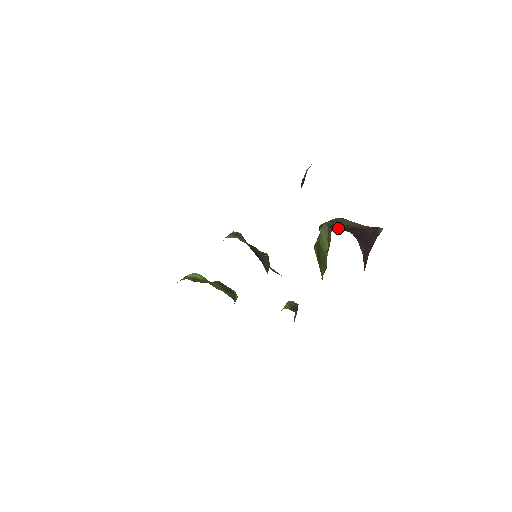
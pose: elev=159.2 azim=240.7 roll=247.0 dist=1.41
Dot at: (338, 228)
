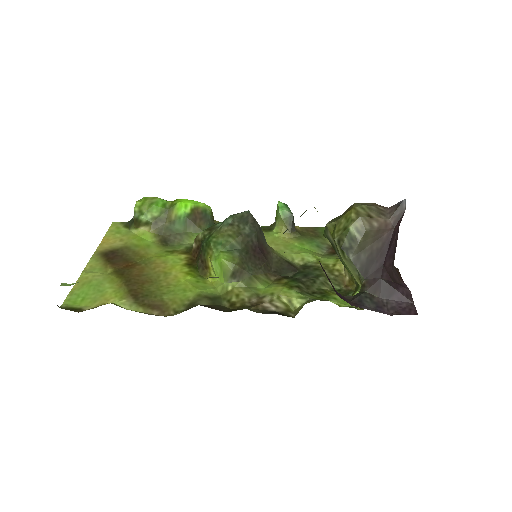
Dot at: (368, 266)
